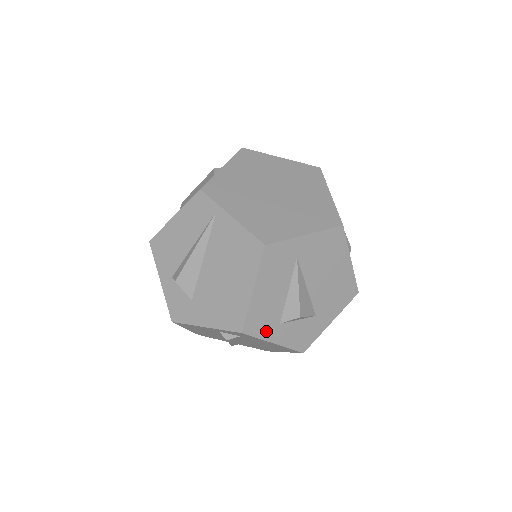
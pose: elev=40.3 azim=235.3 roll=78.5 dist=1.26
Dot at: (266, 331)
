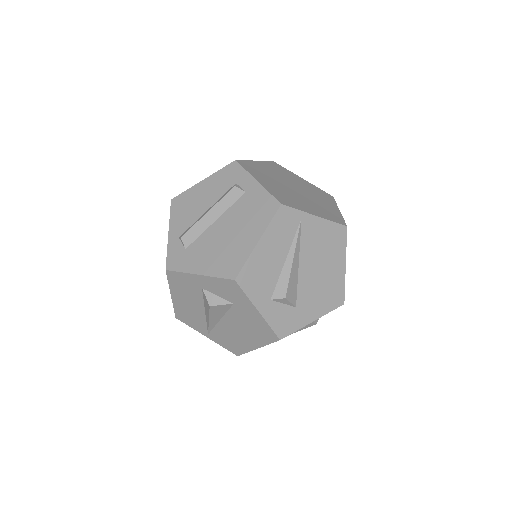
Dot at: occluded
